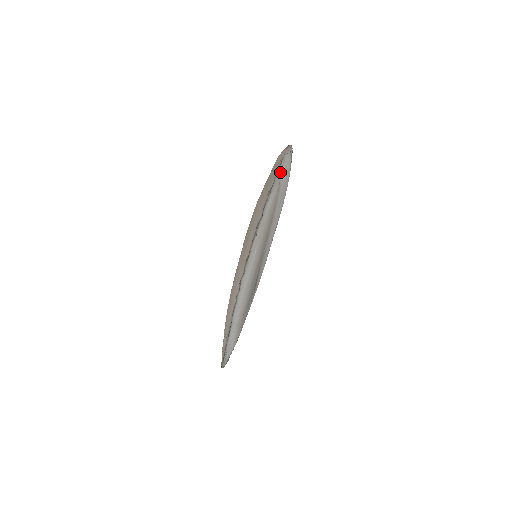
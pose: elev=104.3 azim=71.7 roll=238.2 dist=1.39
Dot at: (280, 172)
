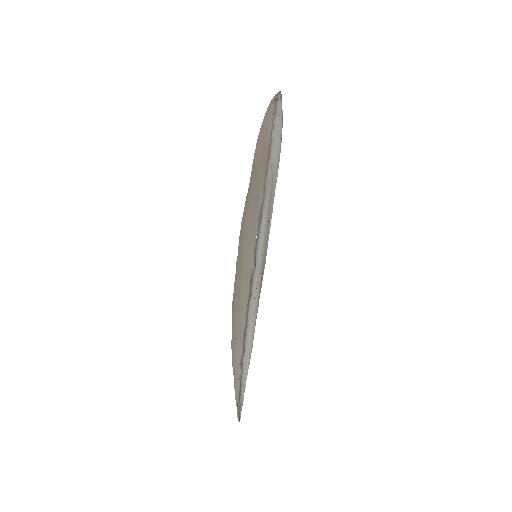
Dot at: (270, 165)
